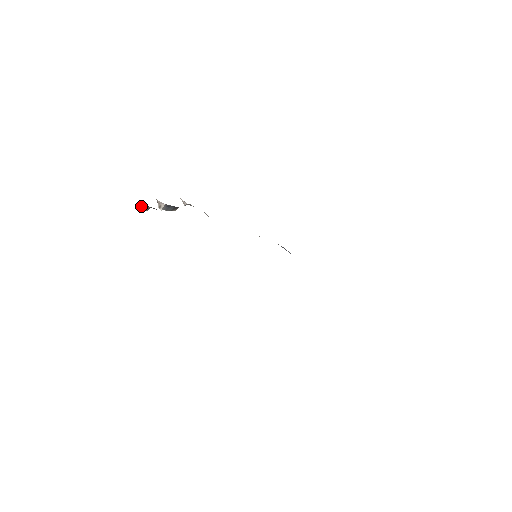
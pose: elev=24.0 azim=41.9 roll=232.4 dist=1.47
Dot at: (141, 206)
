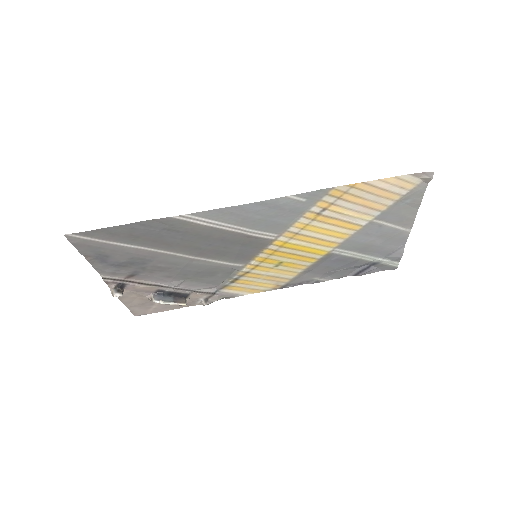
Dot at: (112, 293)
